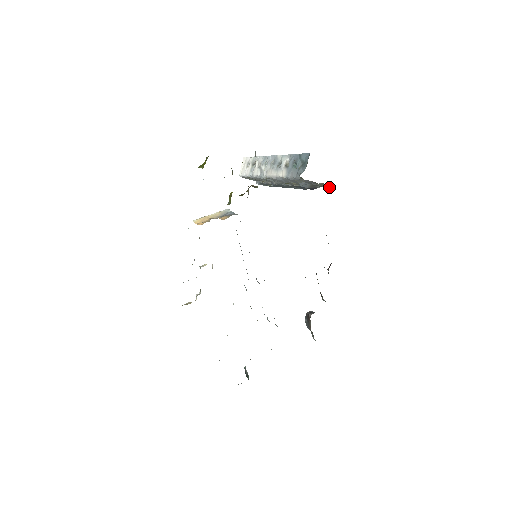
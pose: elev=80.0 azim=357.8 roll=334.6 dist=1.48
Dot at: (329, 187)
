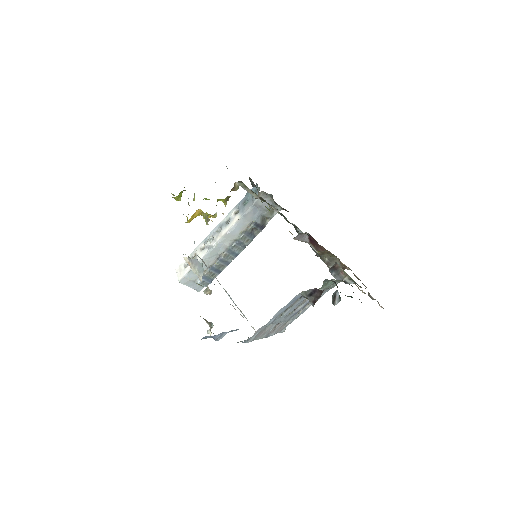
Dot at: occluded
